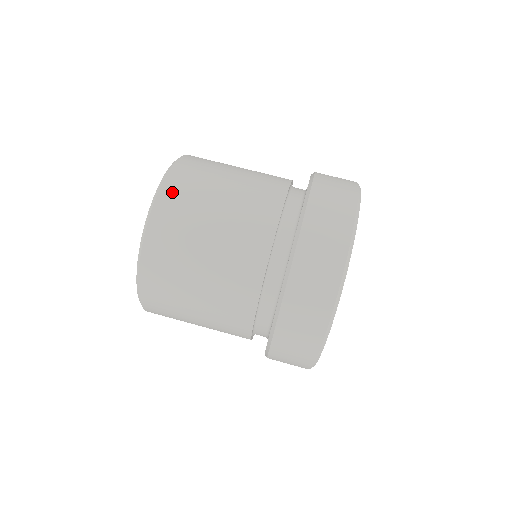
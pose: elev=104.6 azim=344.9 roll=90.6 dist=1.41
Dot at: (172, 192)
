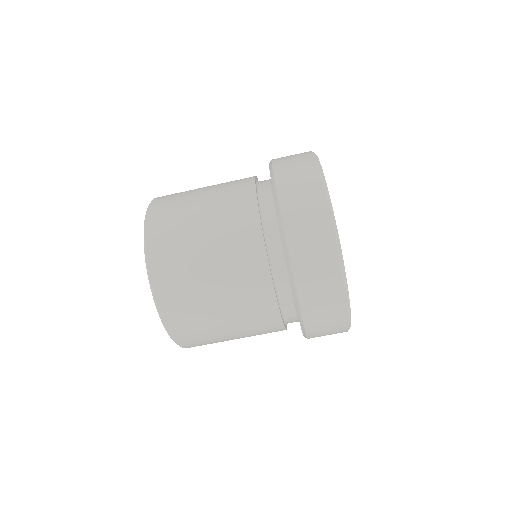
Dot at: (157, 218)
